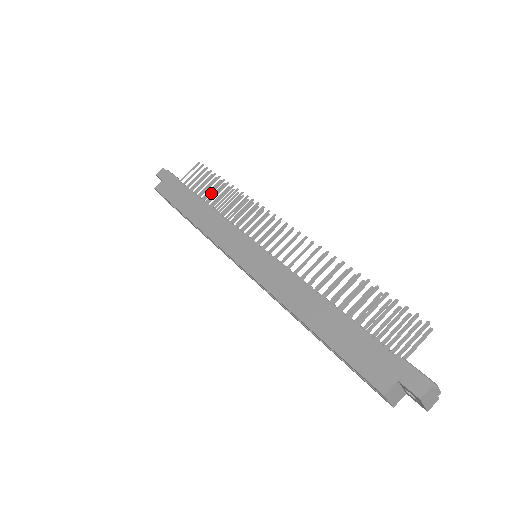
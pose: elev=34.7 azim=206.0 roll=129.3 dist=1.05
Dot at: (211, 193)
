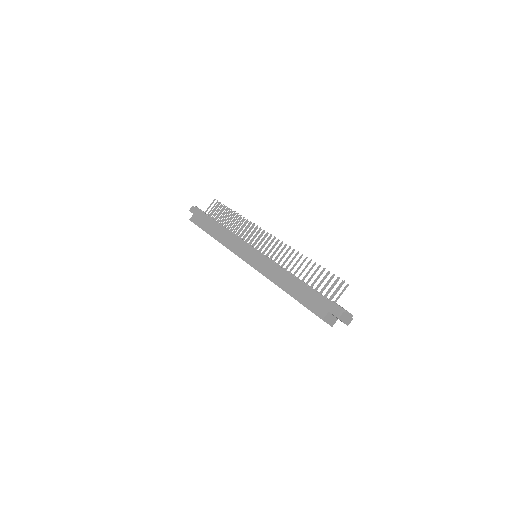
Dot at: (225, 219)
